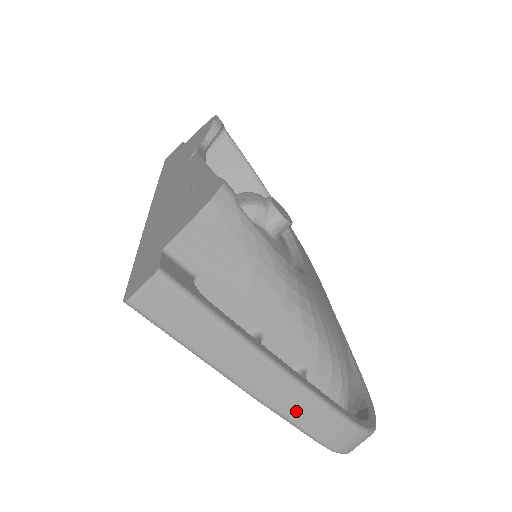
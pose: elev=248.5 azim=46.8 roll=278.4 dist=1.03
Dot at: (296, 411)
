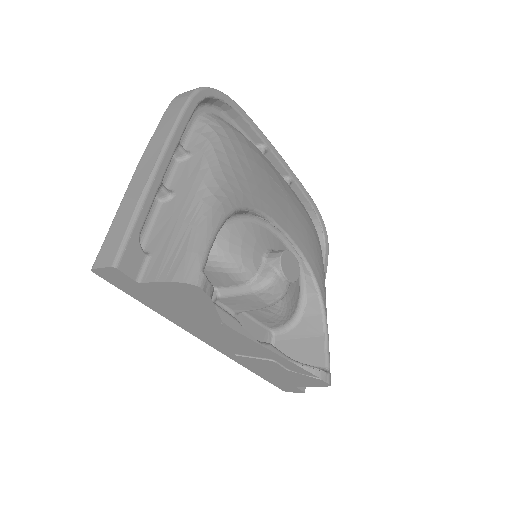
Dot at: occluded
